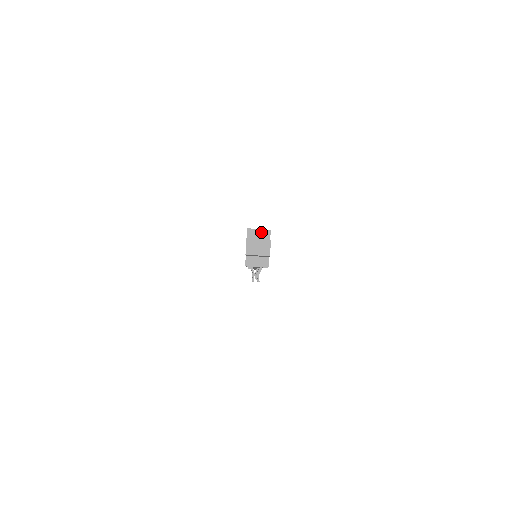
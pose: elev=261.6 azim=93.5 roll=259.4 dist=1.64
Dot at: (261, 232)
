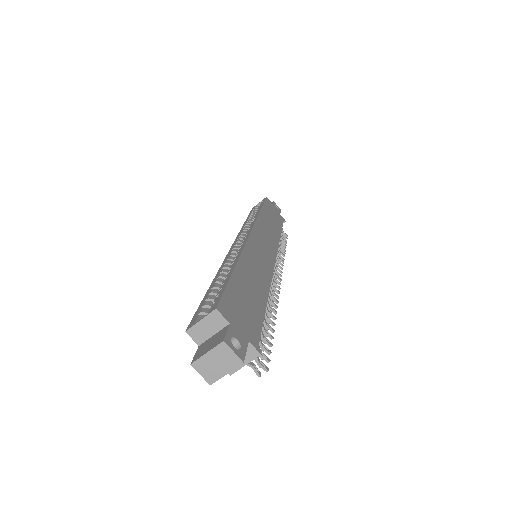
Dot at: (207, 322)
